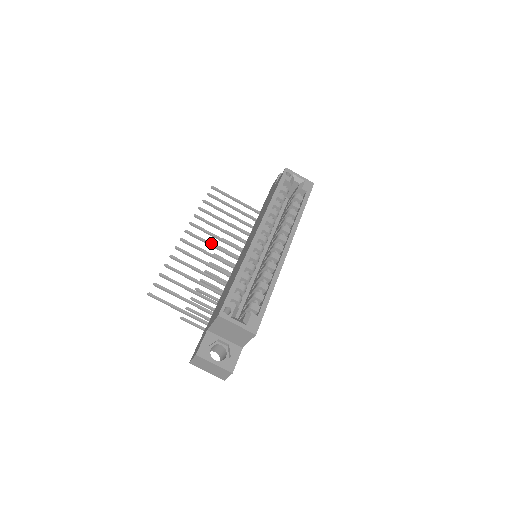
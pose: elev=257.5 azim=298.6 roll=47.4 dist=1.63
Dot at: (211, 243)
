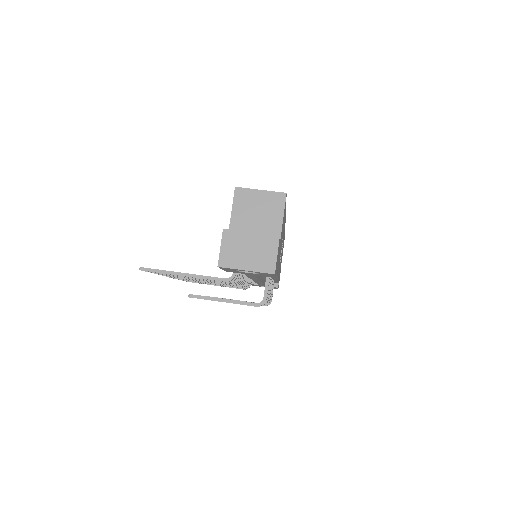
Dot at: occluded
